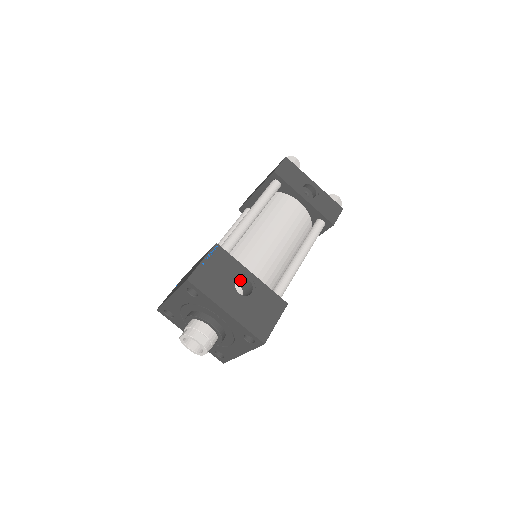
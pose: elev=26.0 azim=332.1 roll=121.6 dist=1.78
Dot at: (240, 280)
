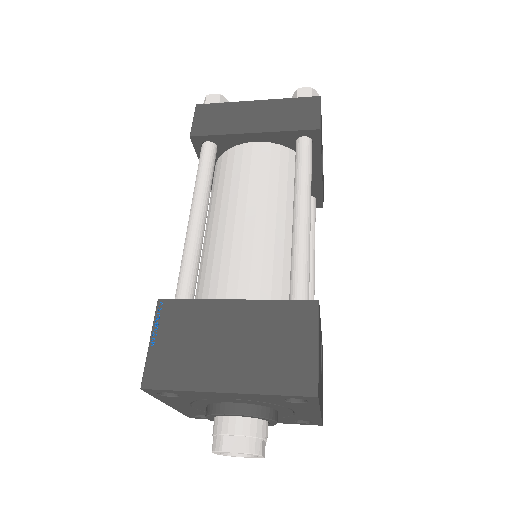
Dot at: occluded
